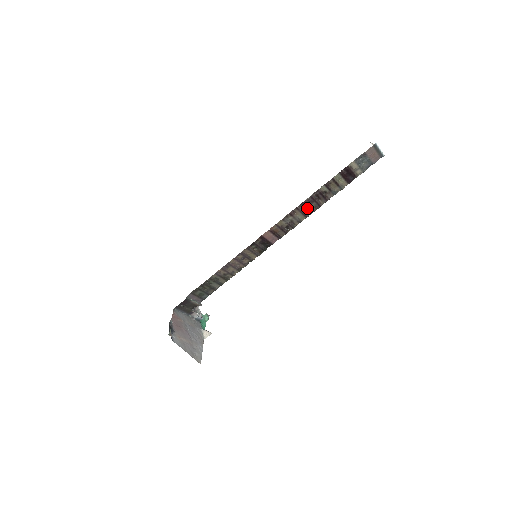
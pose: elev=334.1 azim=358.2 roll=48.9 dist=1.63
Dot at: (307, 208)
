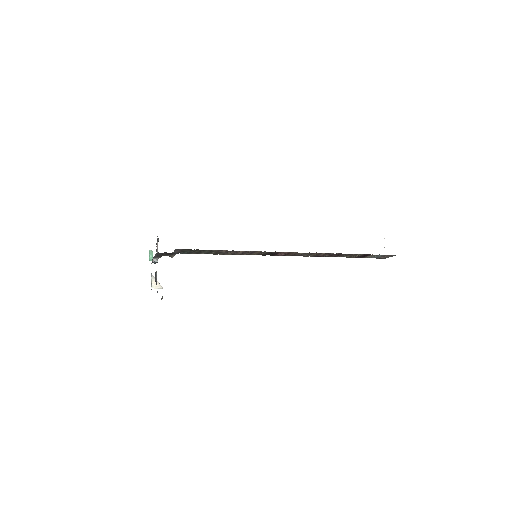
Dot at: (322, 255)
